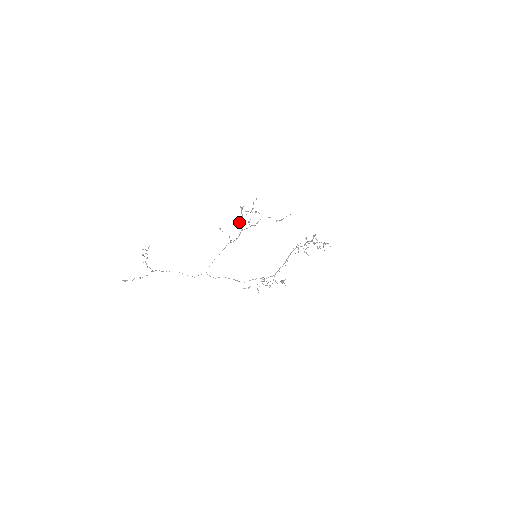
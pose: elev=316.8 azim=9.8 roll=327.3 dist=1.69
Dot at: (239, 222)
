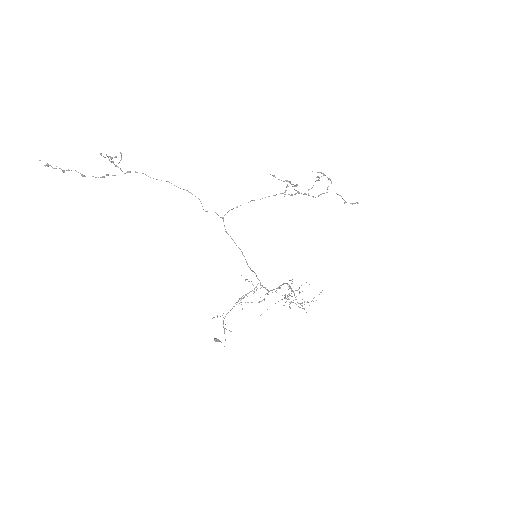
Dot at: occluded
